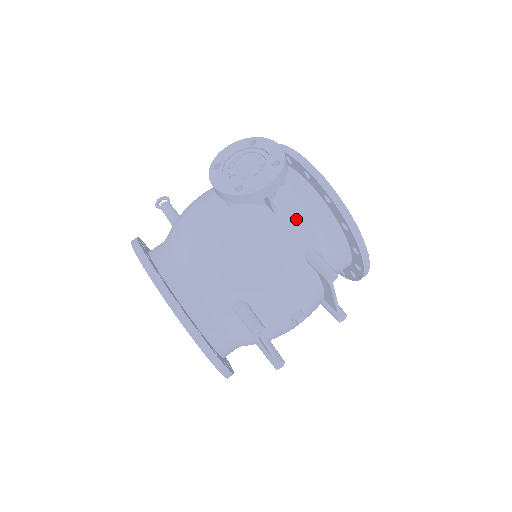
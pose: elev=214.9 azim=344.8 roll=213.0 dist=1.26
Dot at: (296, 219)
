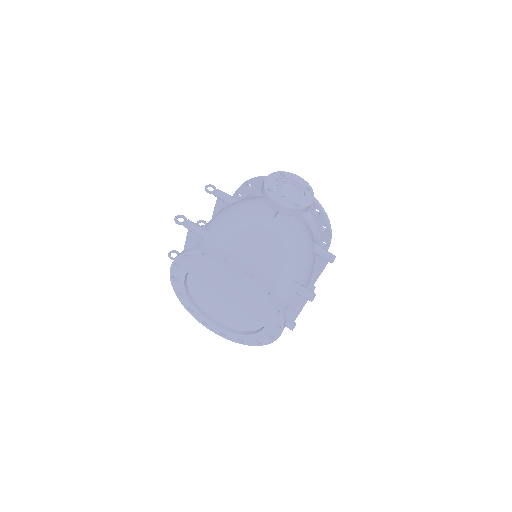
Dot at: (306, 225)
